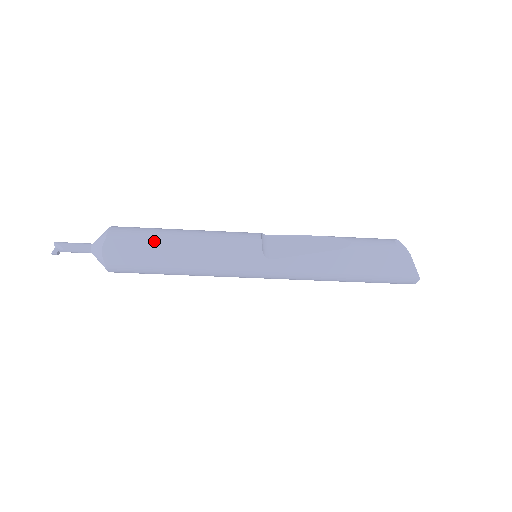
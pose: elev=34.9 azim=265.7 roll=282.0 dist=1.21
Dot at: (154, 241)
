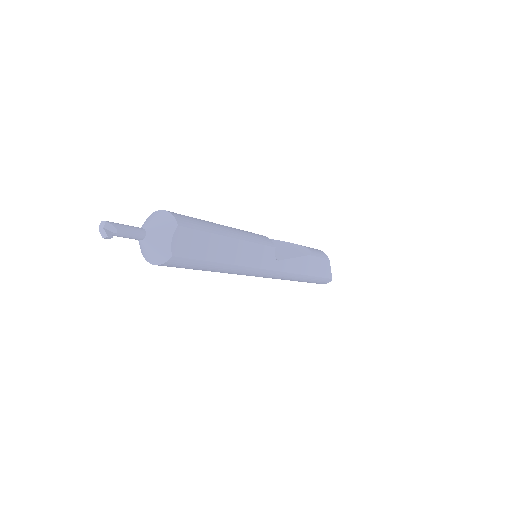
Dot at: (214, 234)
